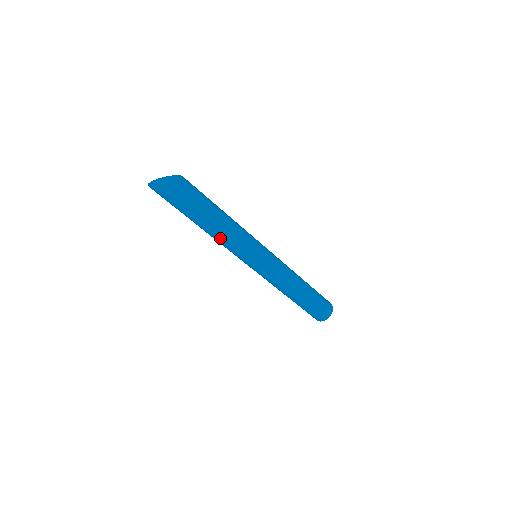
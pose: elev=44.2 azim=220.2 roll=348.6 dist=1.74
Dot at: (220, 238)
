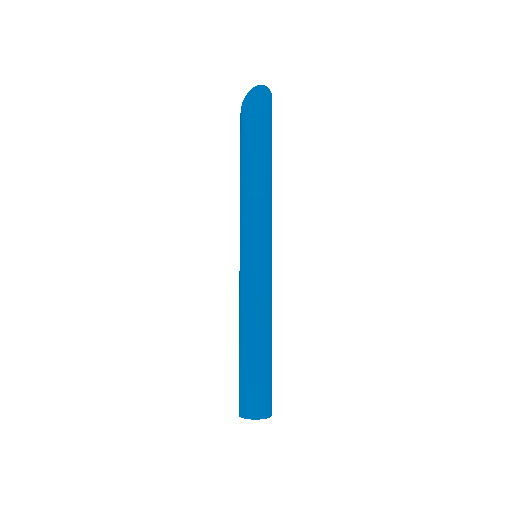
Dot at: (264, 191)
